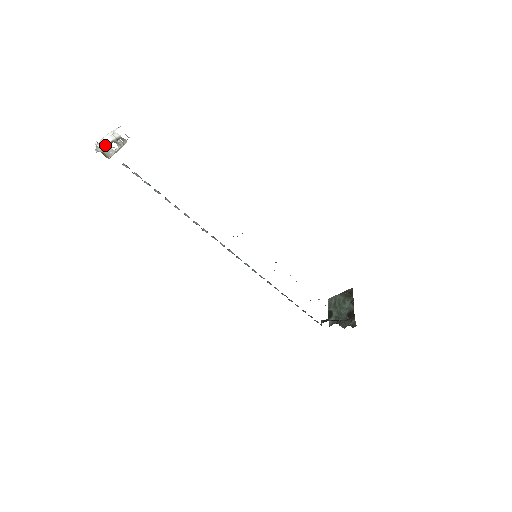
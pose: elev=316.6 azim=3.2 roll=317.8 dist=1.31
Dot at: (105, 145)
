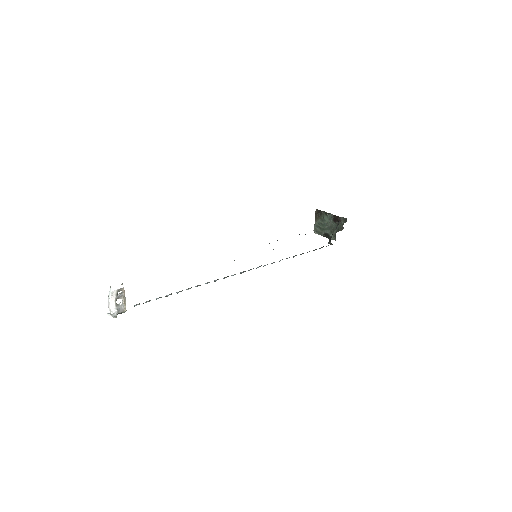
Dot at: (115, 308)
